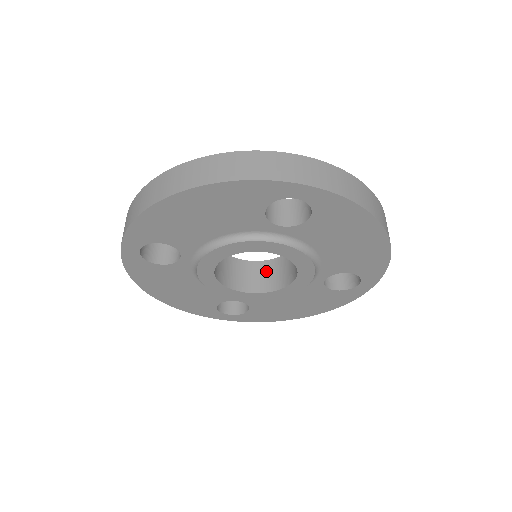
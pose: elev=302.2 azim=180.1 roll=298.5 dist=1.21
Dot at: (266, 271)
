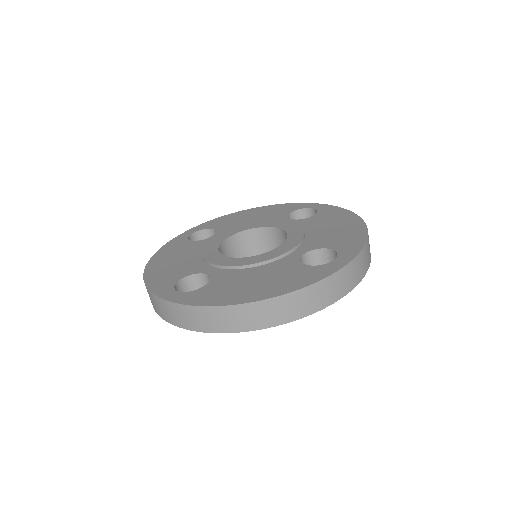
Dot at: (247, 241)
